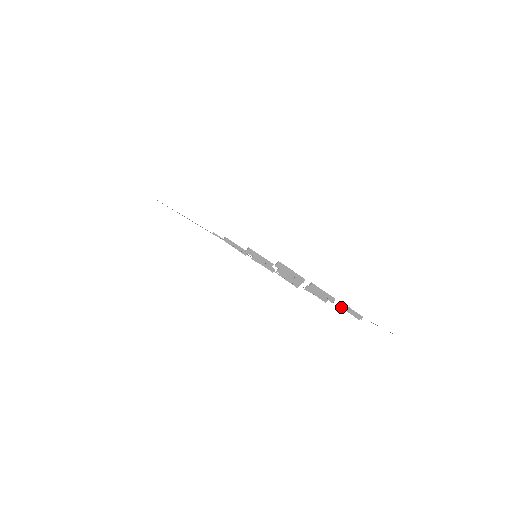
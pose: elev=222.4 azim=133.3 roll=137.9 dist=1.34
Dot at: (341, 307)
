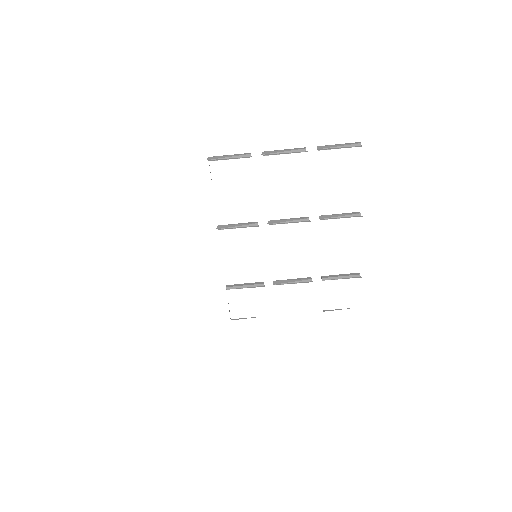
Dot at: (322, 148)
